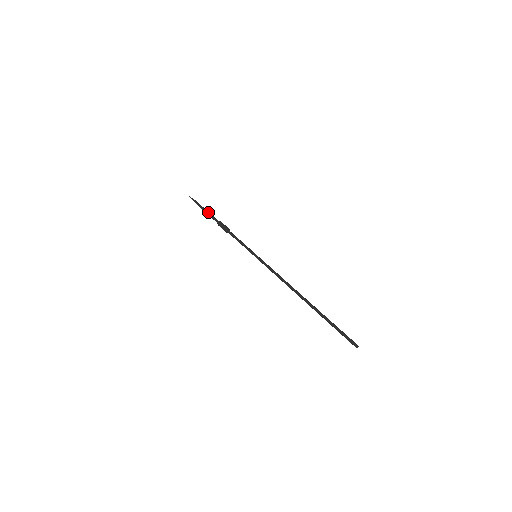
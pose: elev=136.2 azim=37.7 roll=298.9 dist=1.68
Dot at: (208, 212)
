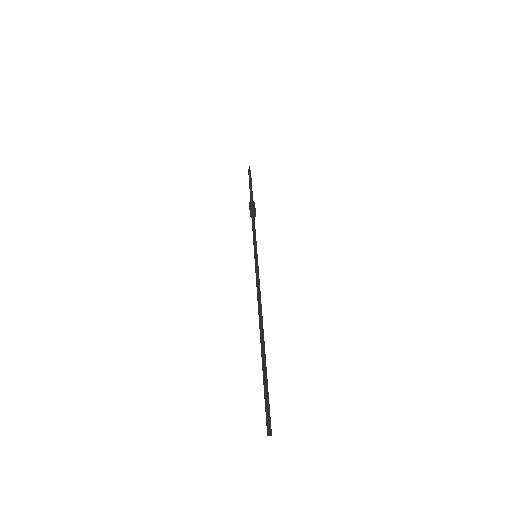
Dot at: occluded
